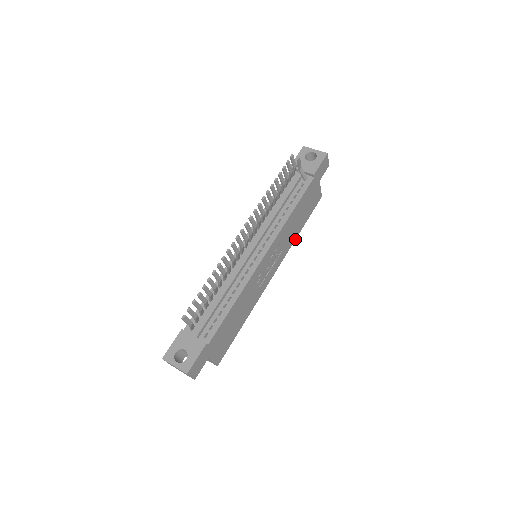
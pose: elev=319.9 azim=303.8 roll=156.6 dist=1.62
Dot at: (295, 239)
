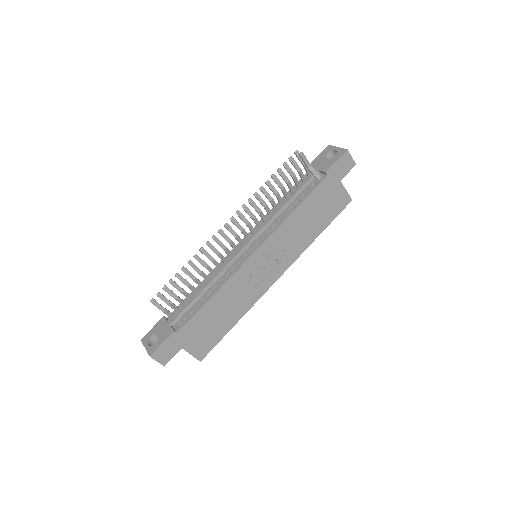
Dot at: (310, 244)
